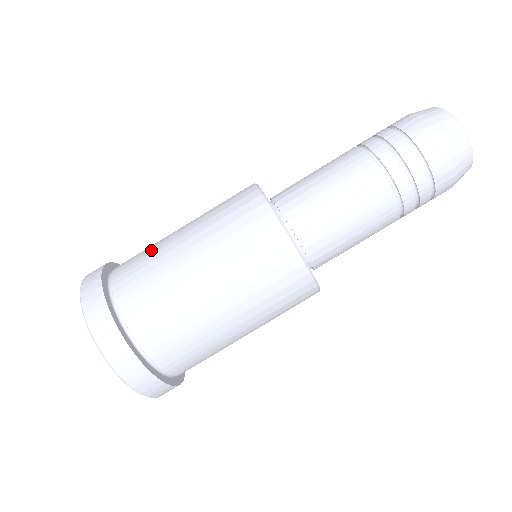
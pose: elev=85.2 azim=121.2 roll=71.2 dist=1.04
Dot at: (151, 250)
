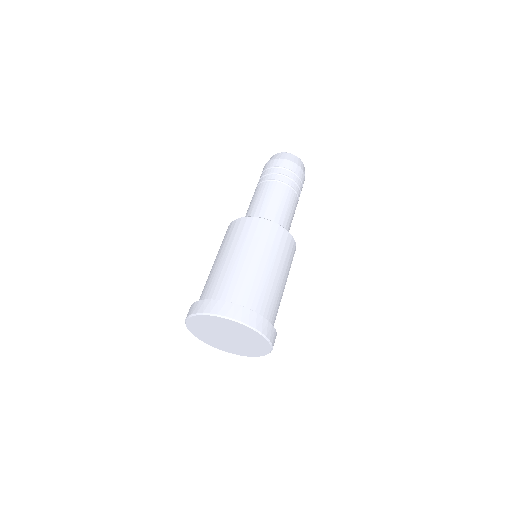
Dot at: occluded
